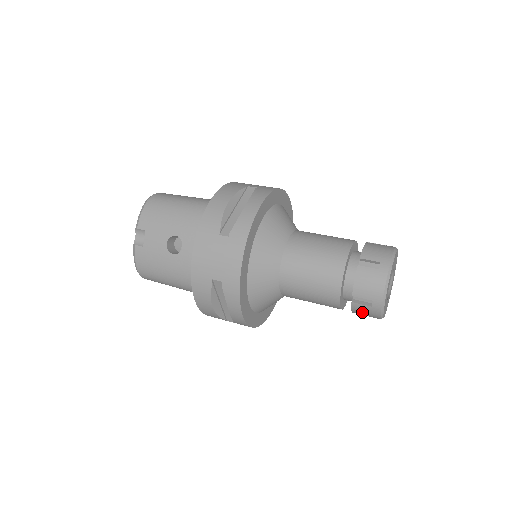
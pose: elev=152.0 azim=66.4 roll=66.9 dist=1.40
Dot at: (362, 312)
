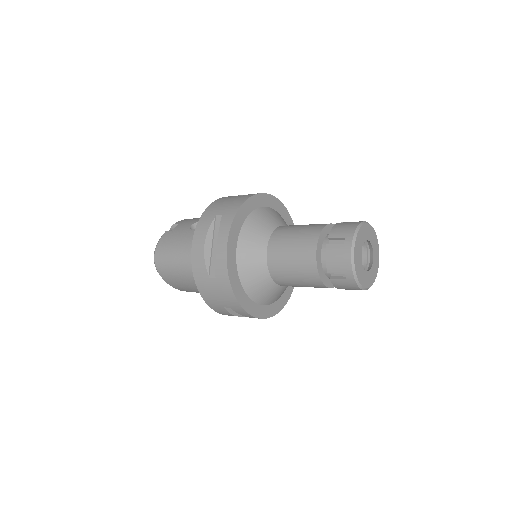
Dot at: (335, 257)
